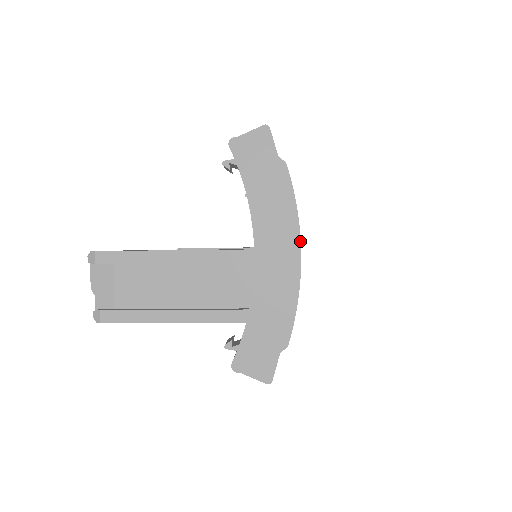
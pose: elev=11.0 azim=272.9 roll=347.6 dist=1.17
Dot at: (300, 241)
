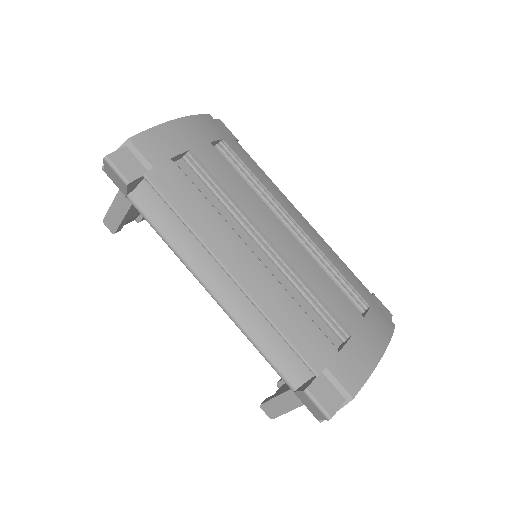
Dot at: (183, 117)
